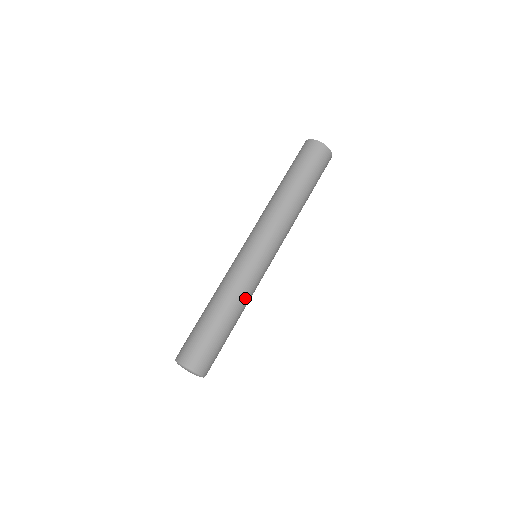
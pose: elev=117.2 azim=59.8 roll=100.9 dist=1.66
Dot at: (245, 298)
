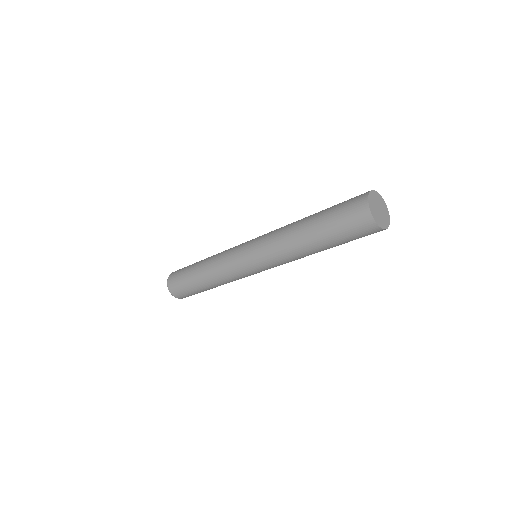
Dot at: (225, 281)
